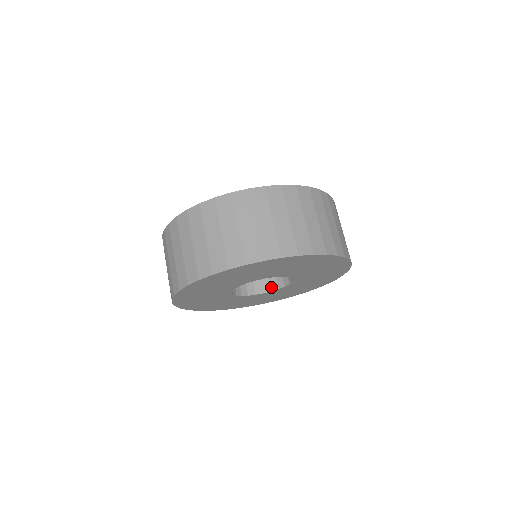
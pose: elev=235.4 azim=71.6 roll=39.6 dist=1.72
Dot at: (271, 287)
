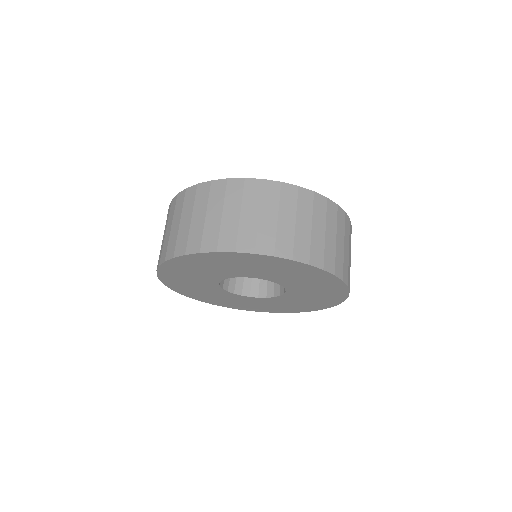
Dot at: (267, 293)
